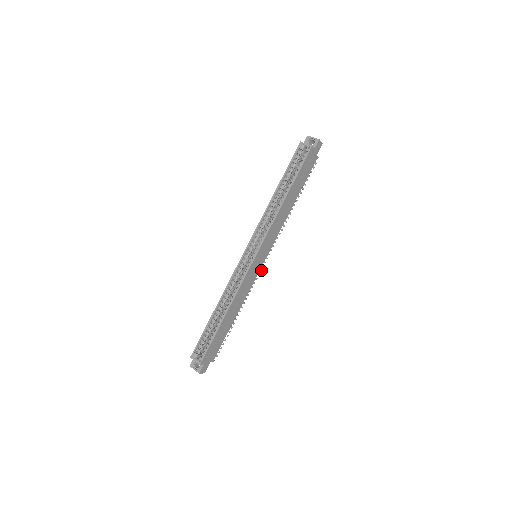
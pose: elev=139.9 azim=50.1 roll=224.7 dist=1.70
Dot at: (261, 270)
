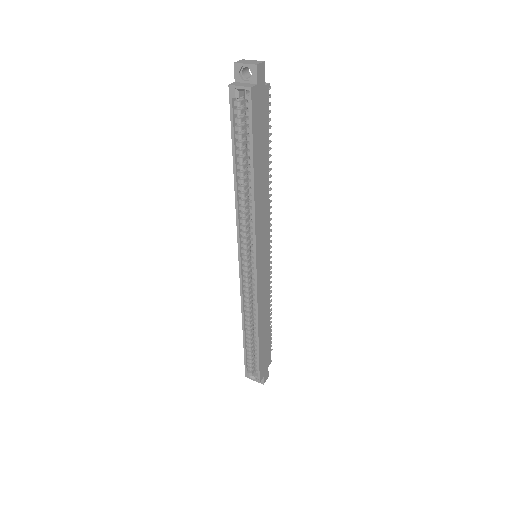
Dot at: (271, 257)
